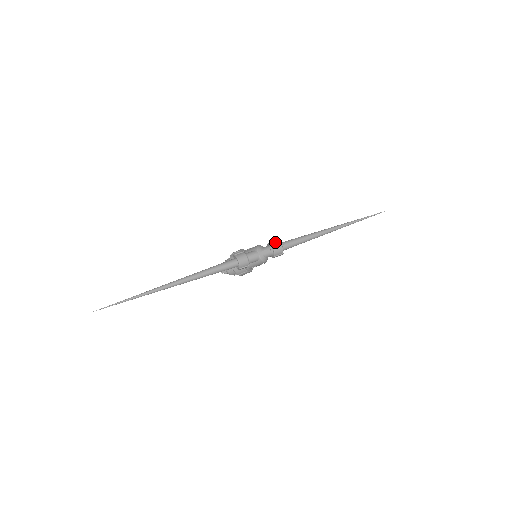
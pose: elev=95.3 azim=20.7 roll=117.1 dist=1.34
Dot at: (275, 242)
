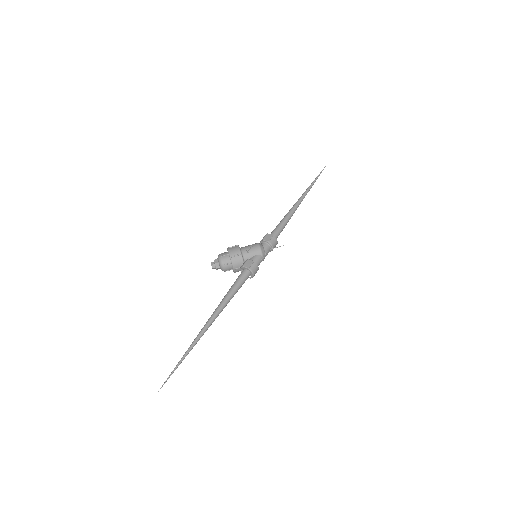
Dot at: (273, 240)
